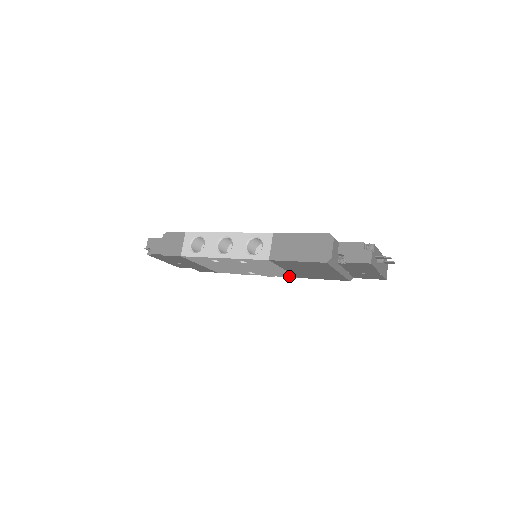
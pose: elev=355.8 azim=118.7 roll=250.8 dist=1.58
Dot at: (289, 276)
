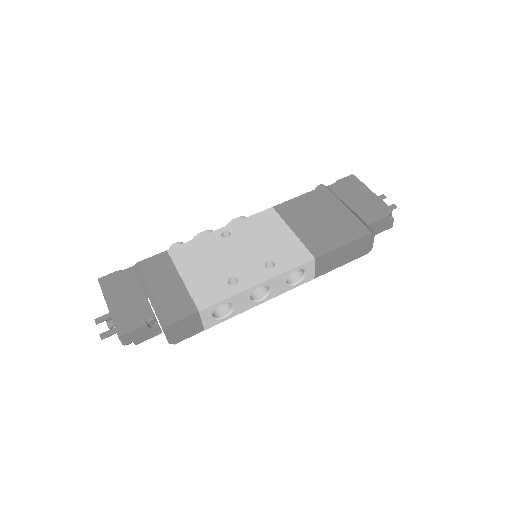
Dot at: occluded
